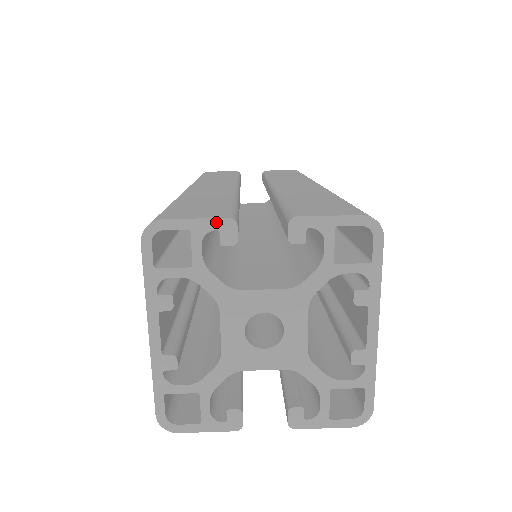
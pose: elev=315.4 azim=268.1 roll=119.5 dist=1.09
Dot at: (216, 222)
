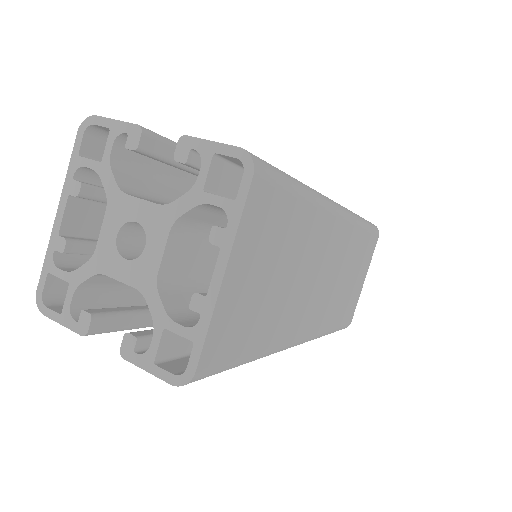
Dot at: (128, 126)
